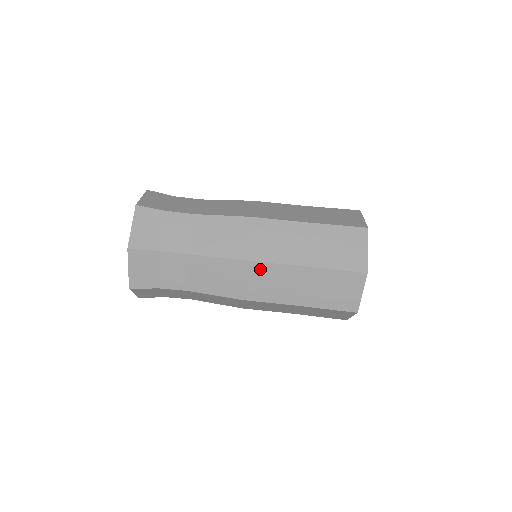
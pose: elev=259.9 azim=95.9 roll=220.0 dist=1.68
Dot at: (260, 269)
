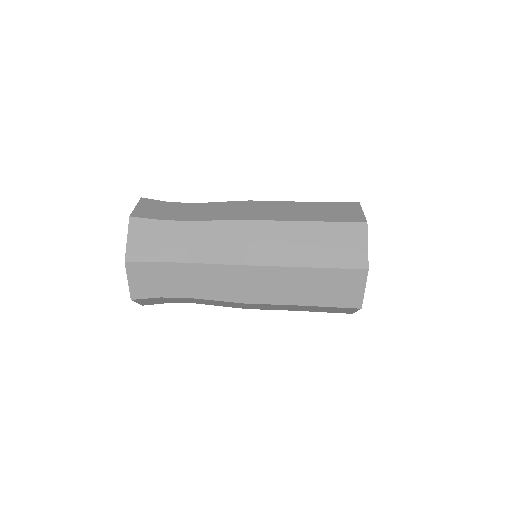
Dot at: (259, 273)
